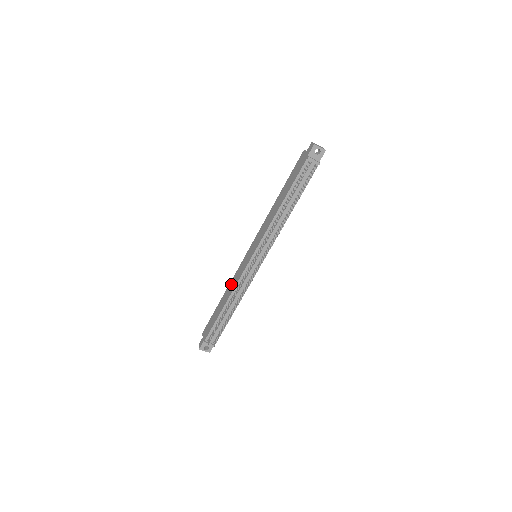
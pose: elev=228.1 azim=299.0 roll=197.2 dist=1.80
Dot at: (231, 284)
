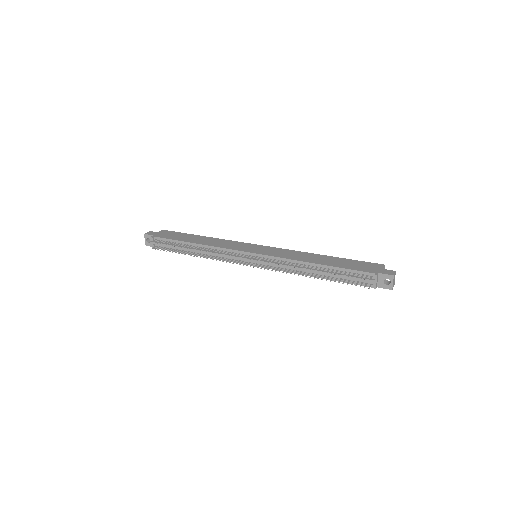
Dot at: (219, 241)
